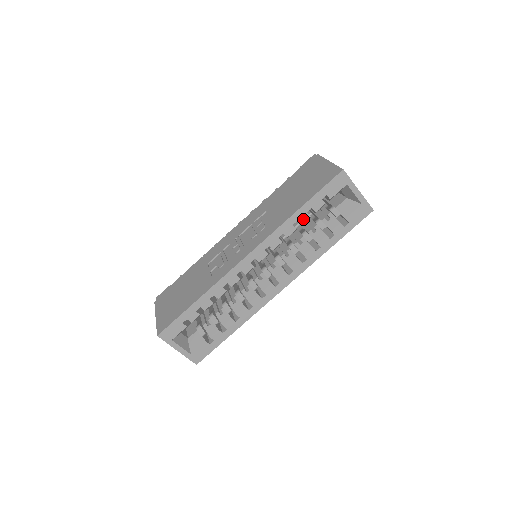
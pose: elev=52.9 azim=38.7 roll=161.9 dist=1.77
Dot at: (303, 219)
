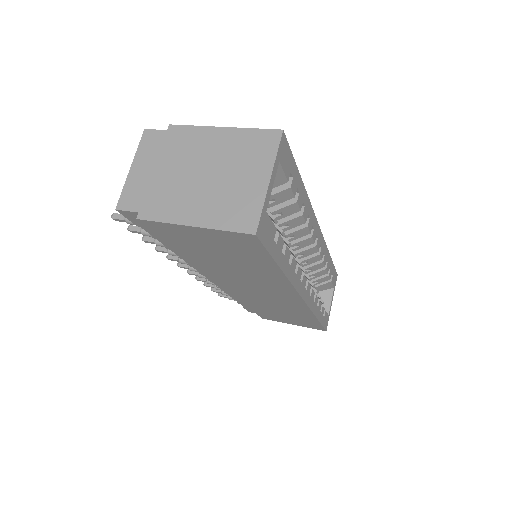
Dot at: (327, 267)
